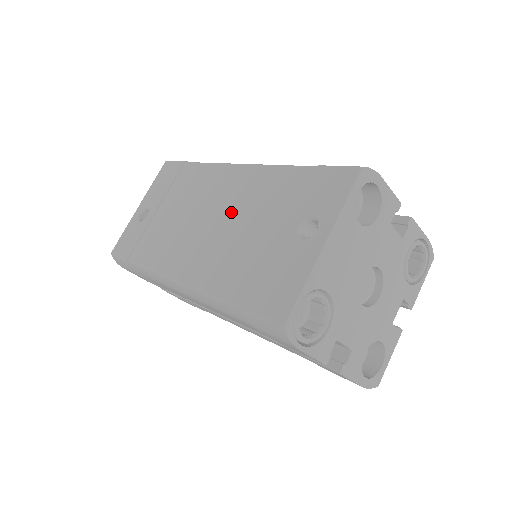
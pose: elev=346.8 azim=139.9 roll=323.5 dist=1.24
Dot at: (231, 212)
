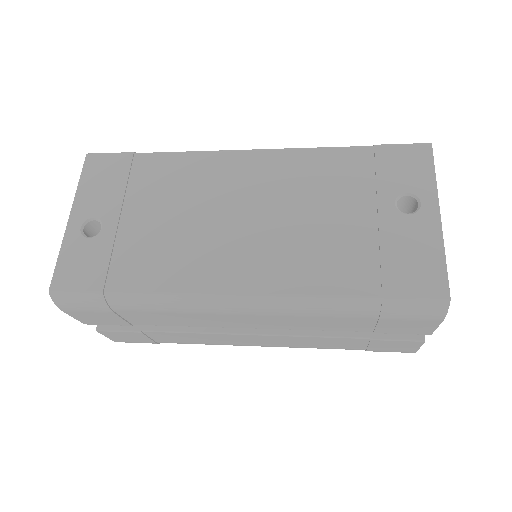
Dot at: (278, 202)
